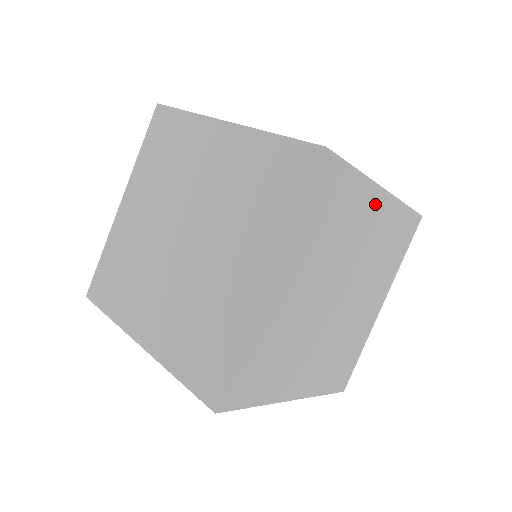
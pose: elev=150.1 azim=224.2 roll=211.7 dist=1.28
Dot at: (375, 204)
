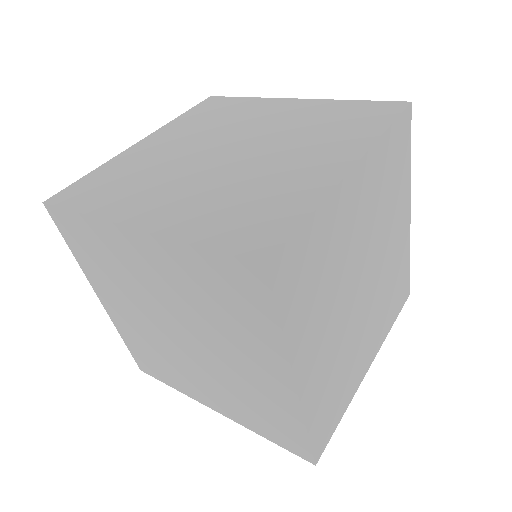
Dot at: (404, 219)
